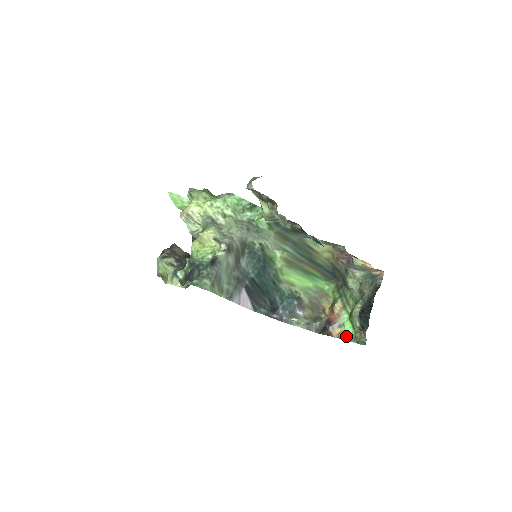
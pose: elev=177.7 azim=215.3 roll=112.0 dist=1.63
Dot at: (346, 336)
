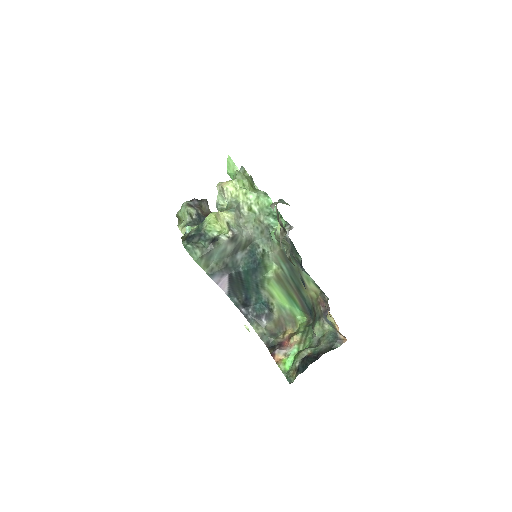
Dot at: (283, 366)
